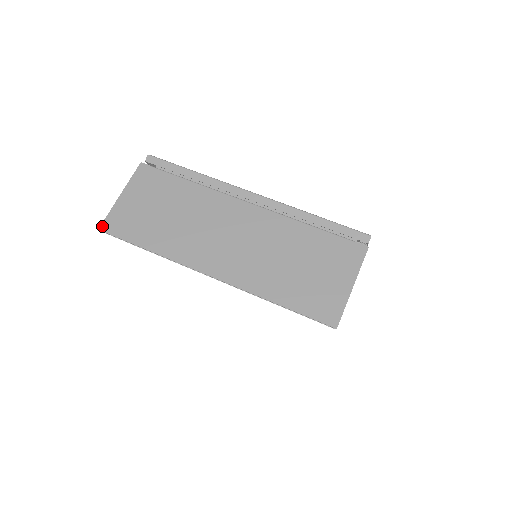
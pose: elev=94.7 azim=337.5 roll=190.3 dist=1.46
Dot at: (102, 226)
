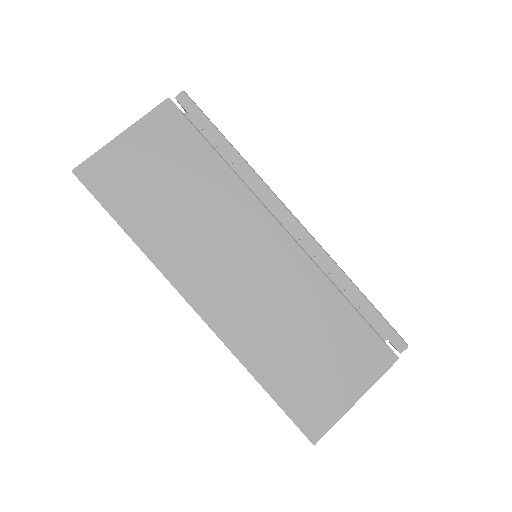
Dot at: (79, 168)
